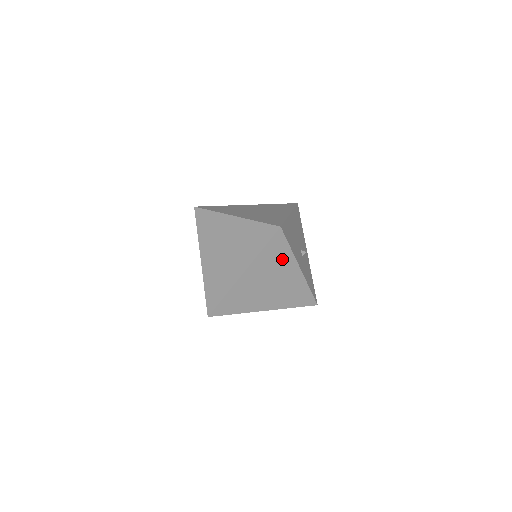
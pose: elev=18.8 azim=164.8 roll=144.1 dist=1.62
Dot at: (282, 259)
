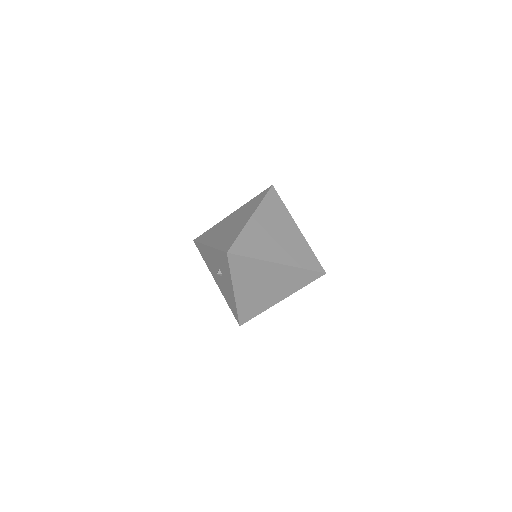
Dot at: occluded
